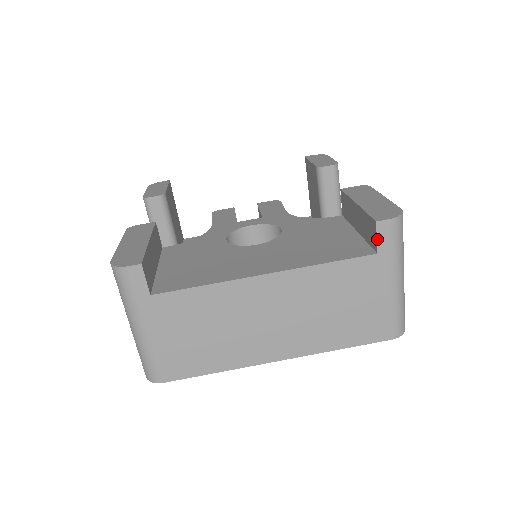
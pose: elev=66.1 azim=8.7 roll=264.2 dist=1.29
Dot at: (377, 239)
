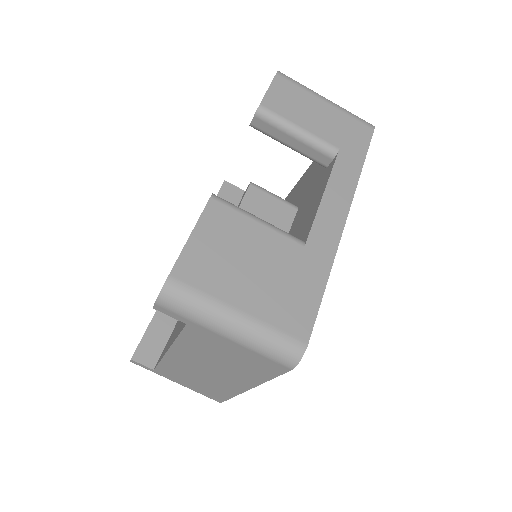
Dot at: occluded
